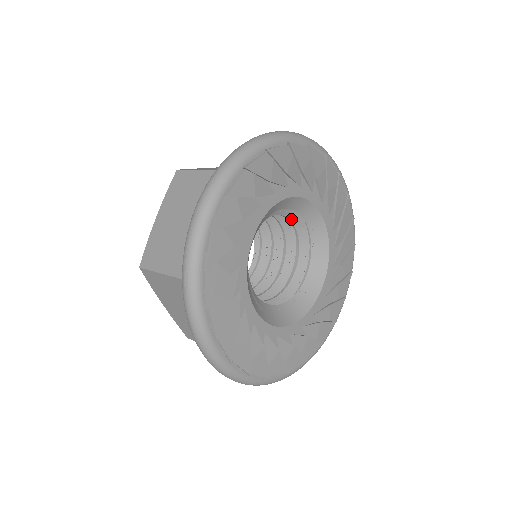
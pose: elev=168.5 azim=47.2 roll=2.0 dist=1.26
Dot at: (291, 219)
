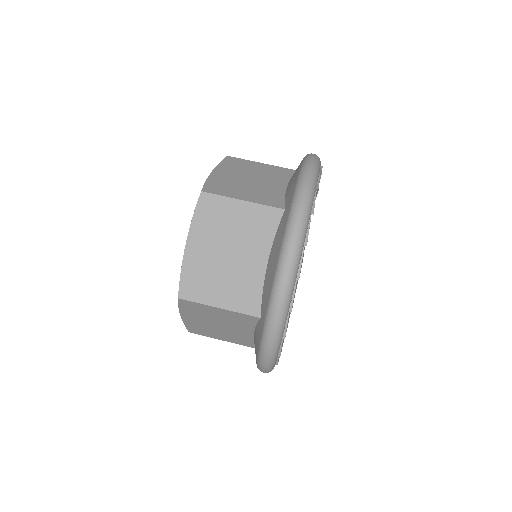
Dot at: occluded
